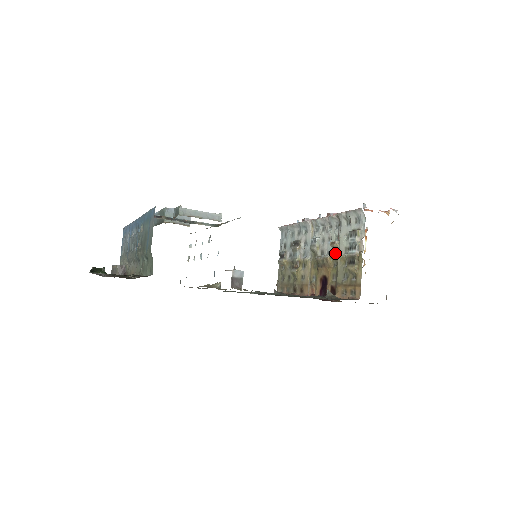
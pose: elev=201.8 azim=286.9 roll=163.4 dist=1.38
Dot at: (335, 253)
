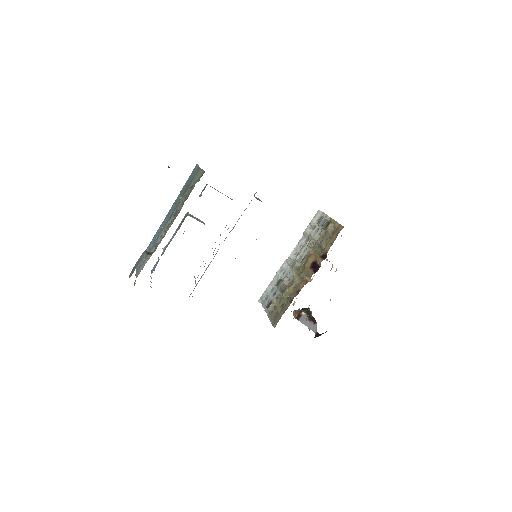
Dot at: (313, 247)
